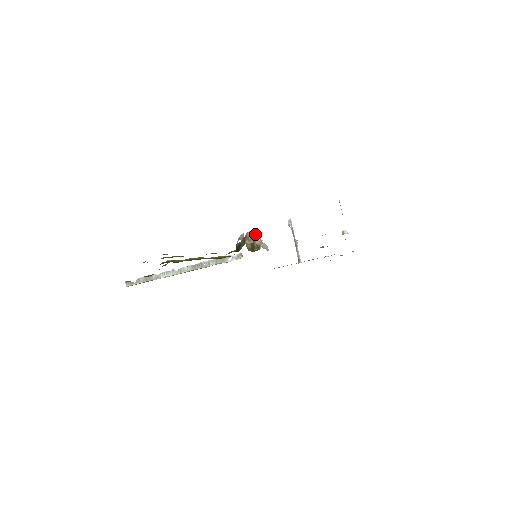
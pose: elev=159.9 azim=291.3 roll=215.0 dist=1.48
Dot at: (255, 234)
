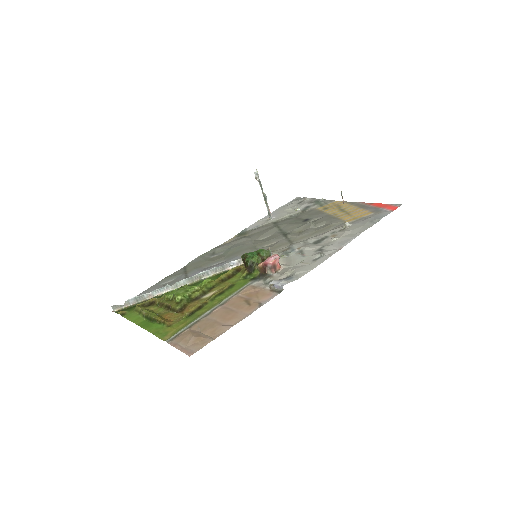
Dot at: (275, 262)
